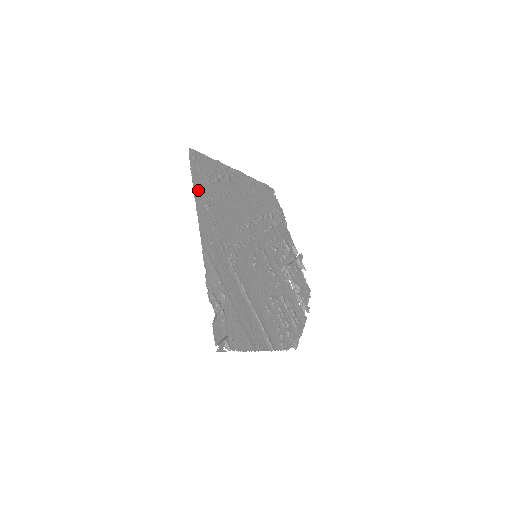
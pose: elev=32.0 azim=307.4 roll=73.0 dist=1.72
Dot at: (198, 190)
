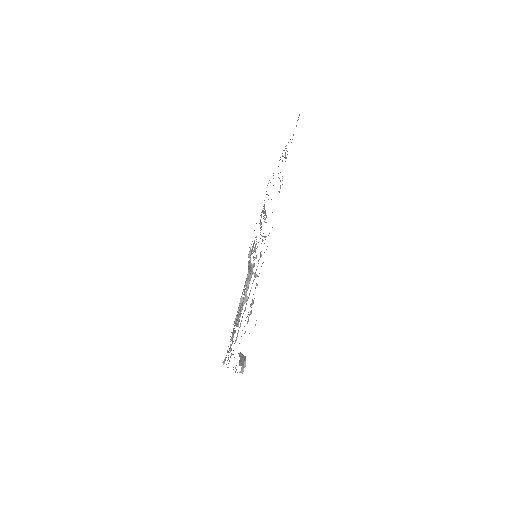
Dot at: occluded
